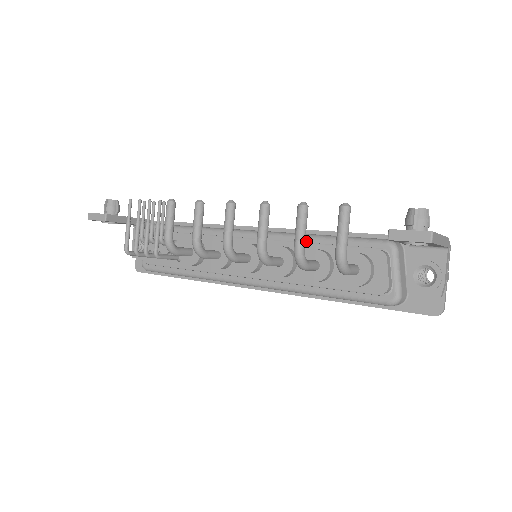
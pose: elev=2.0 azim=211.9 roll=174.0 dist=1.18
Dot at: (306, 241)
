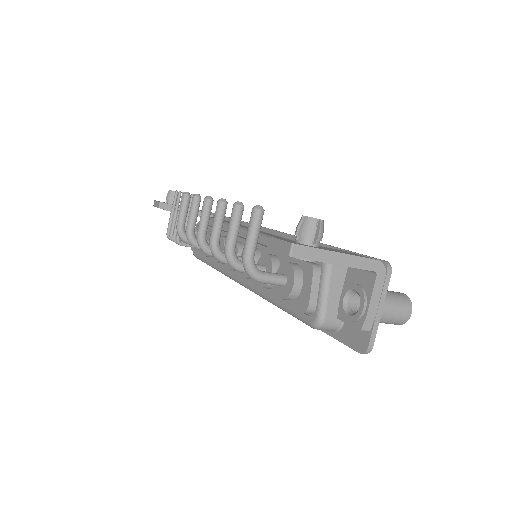
Dot at: occluded
